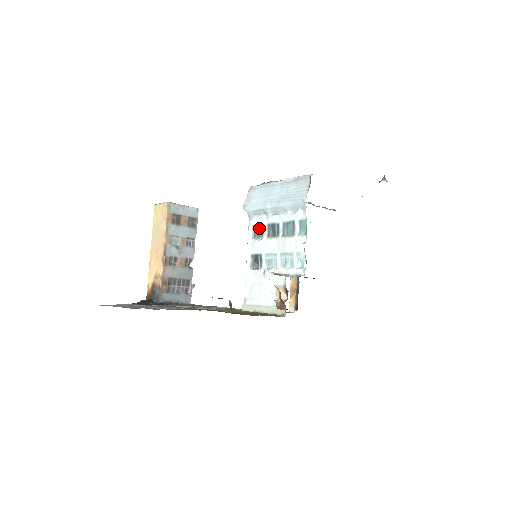
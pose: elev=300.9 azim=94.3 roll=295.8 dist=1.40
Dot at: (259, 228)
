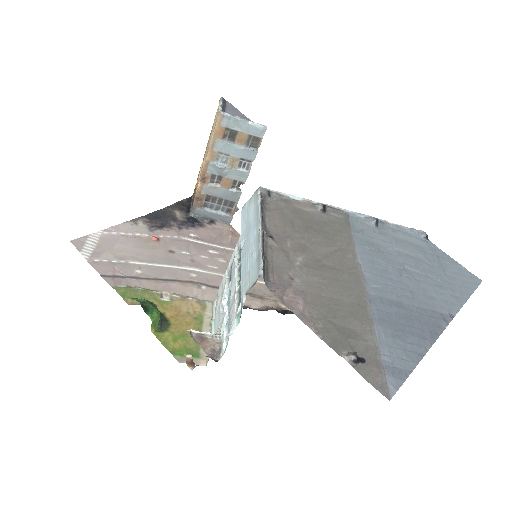
Dot at: occluded
